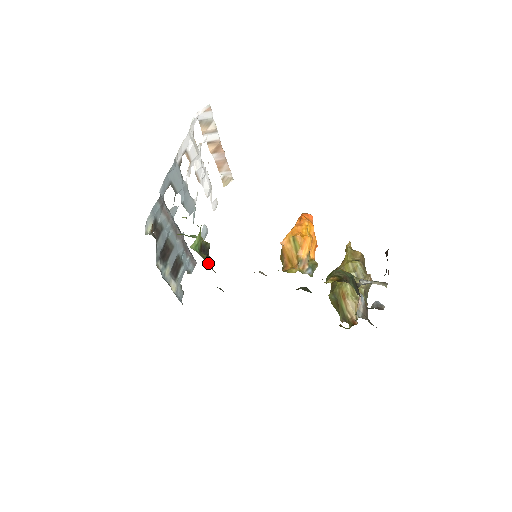
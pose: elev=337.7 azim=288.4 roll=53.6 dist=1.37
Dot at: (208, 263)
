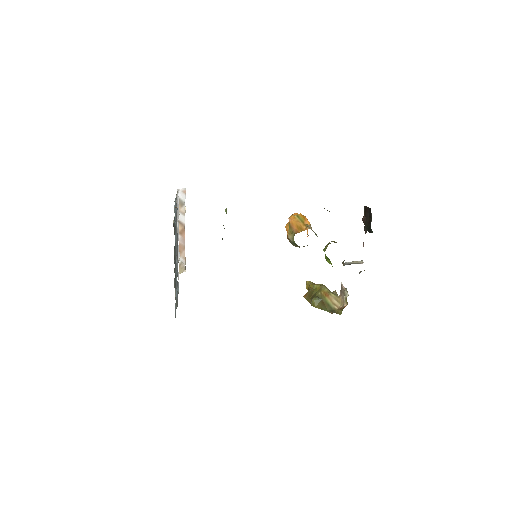
Dot at: occluded
